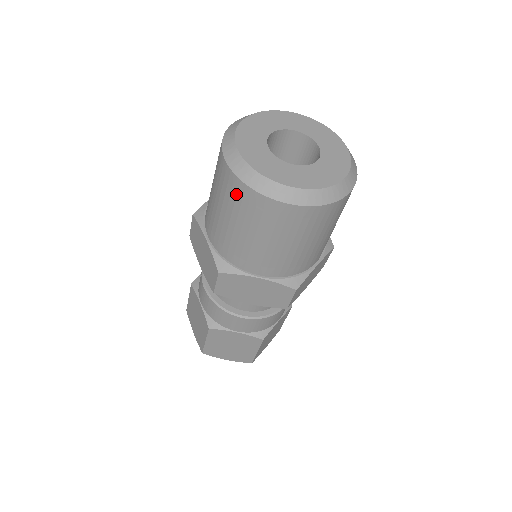
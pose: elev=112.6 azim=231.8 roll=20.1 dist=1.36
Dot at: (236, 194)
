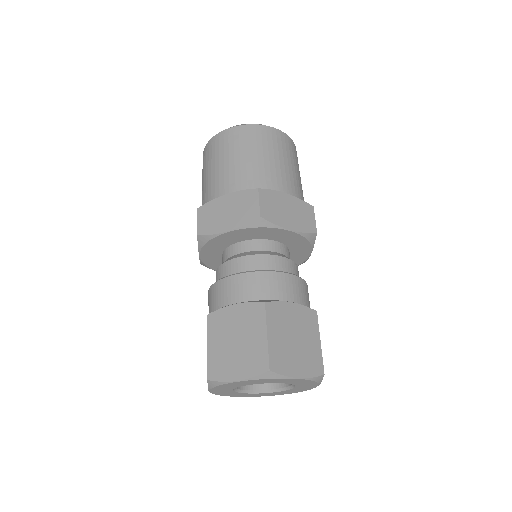
Dot at: (244, 135)
